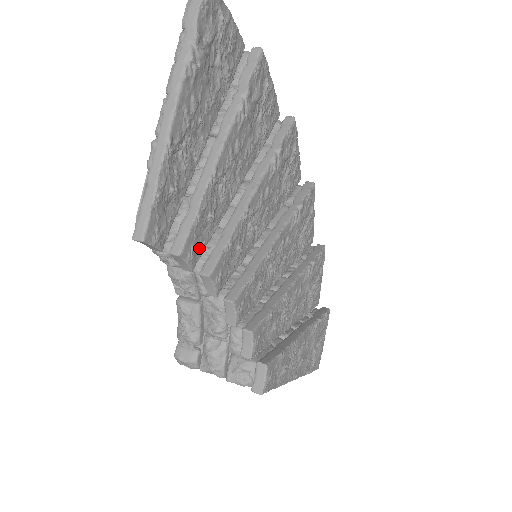
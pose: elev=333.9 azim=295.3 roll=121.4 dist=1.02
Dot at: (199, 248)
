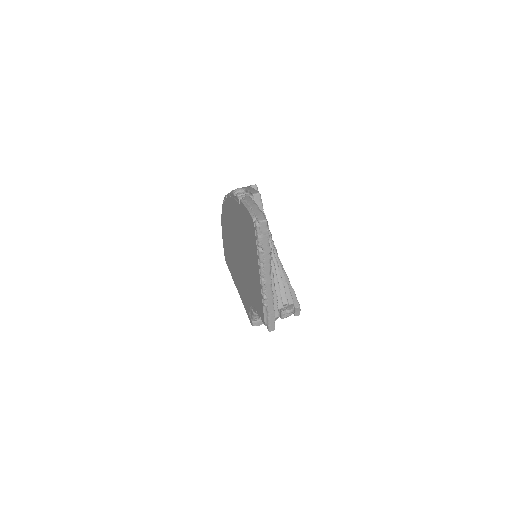
Dot at: occluded
